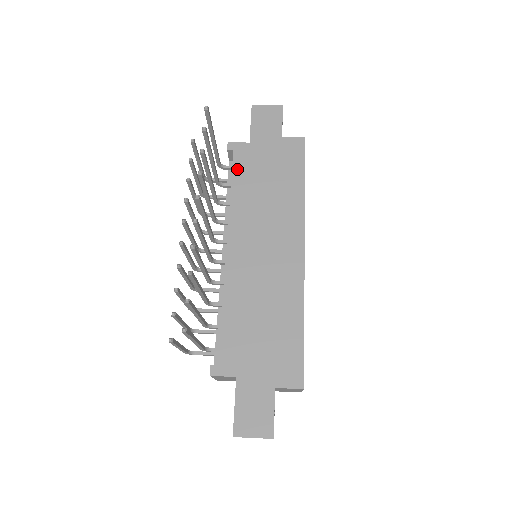
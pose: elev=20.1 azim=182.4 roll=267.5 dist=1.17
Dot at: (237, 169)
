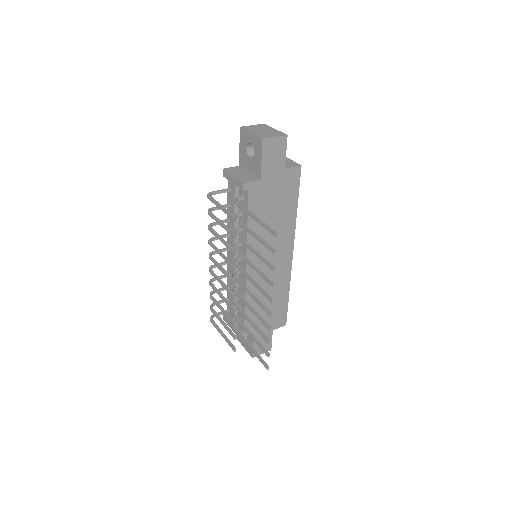
Dot at: (252, 207)
